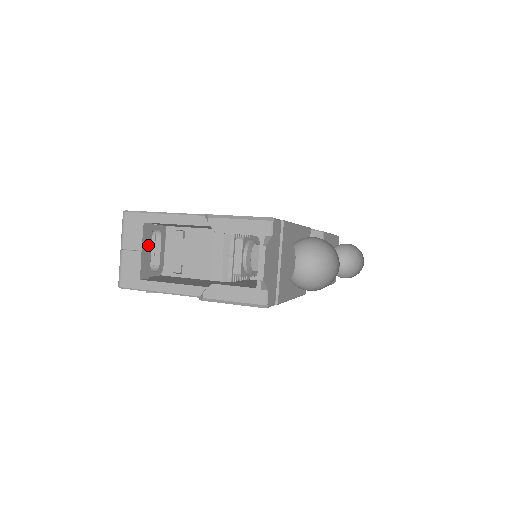
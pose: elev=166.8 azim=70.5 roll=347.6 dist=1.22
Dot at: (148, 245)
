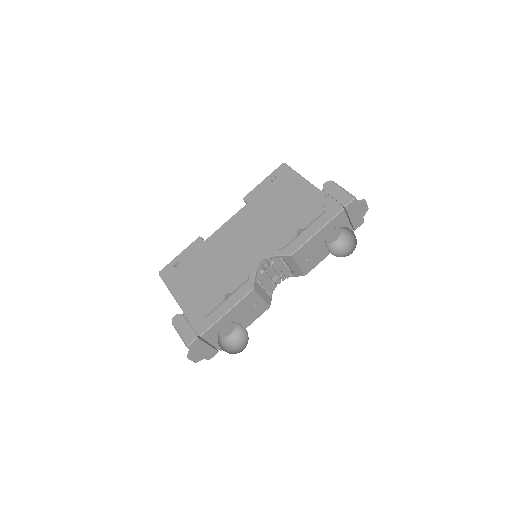
Dot at: occluded
